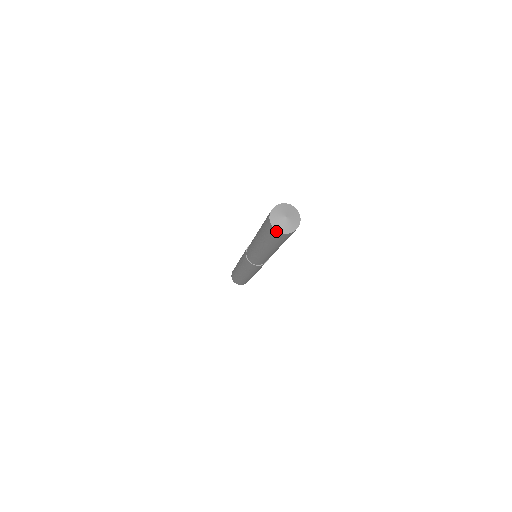
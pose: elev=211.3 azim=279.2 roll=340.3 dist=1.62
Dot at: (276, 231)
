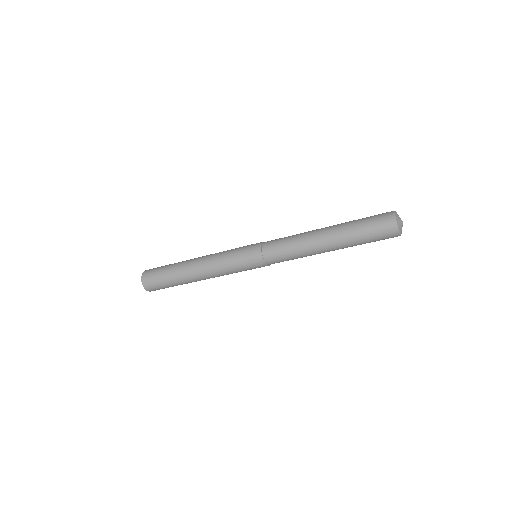
Dot at: (399, 234)
